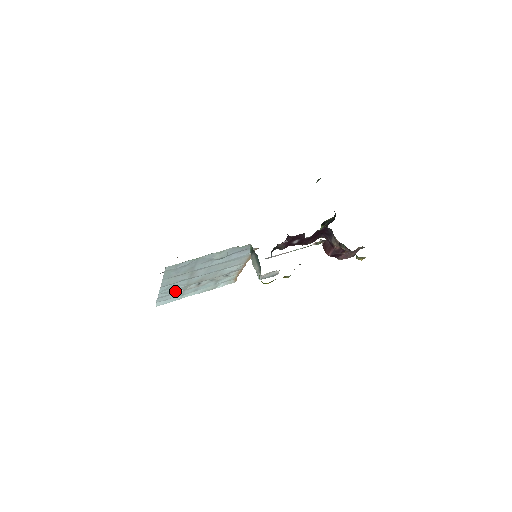
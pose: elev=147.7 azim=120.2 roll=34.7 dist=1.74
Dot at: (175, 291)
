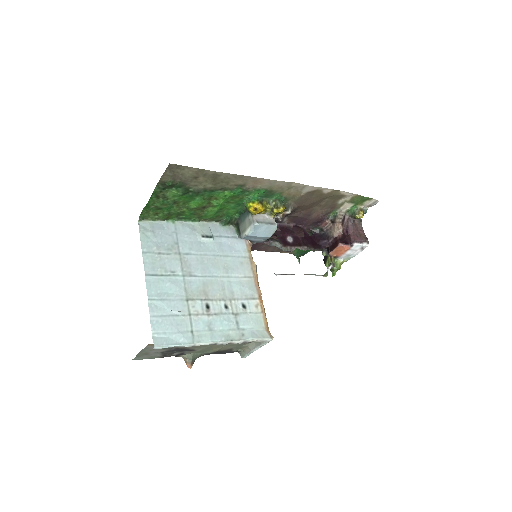
Dot at: (174, 308)
